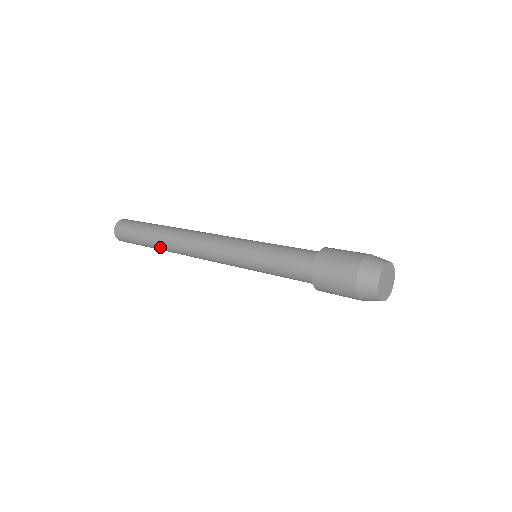
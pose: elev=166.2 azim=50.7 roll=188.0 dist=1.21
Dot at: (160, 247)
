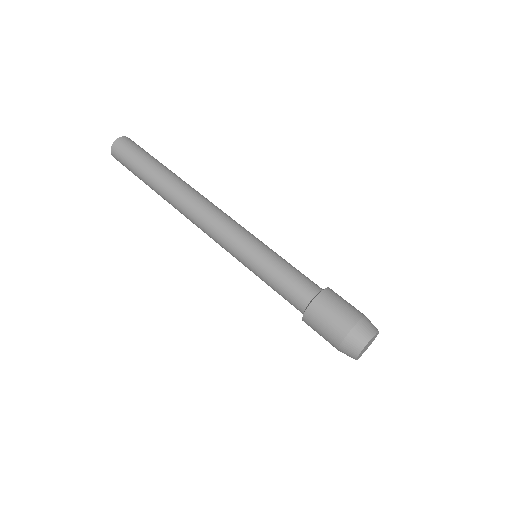
Dot at: occluded
